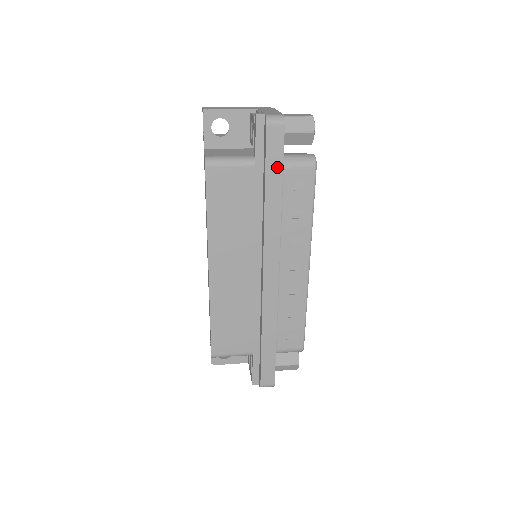
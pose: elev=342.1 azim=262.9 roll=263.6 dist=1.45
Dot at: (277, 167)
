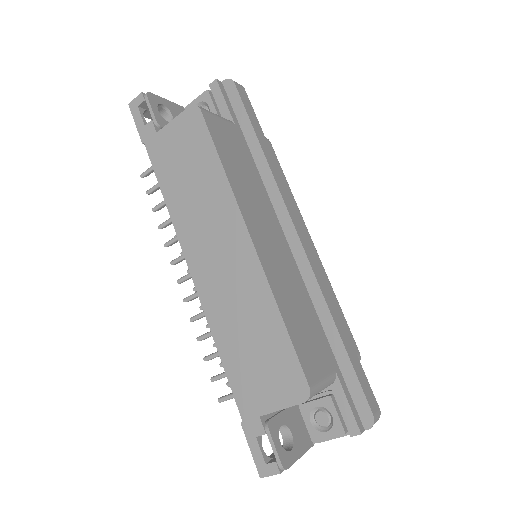
Dot at: (256, 123)
